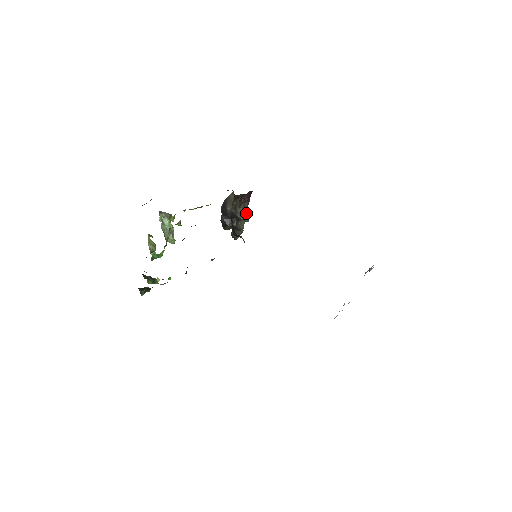
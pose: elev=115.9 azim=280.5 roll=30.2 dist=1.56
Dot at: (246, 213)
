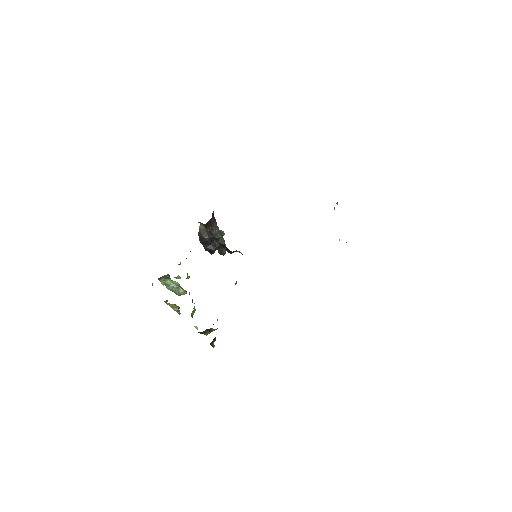
Dot at: (219, 230)
